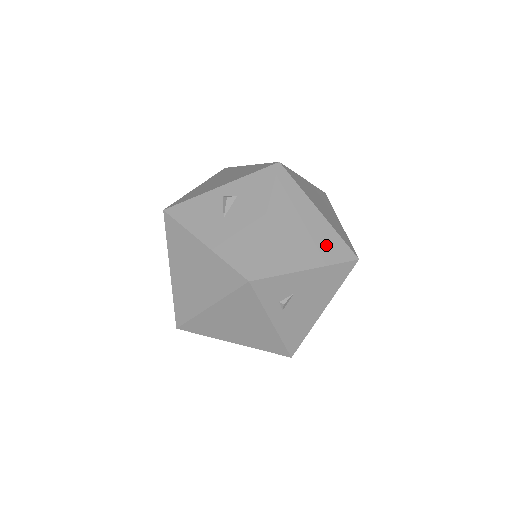
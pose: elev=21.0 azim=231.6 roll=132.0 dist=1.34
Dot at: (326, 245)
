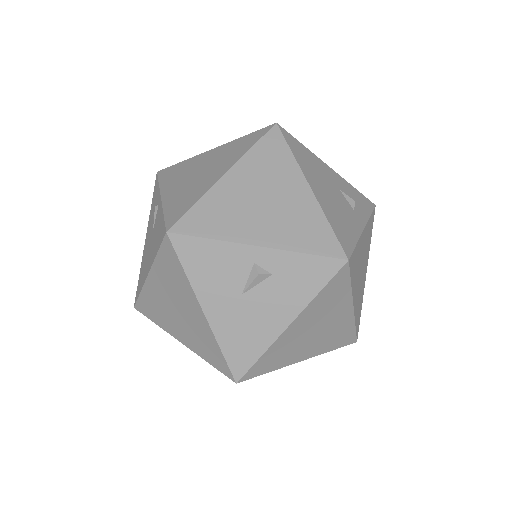
Dot at: (335, 337)
